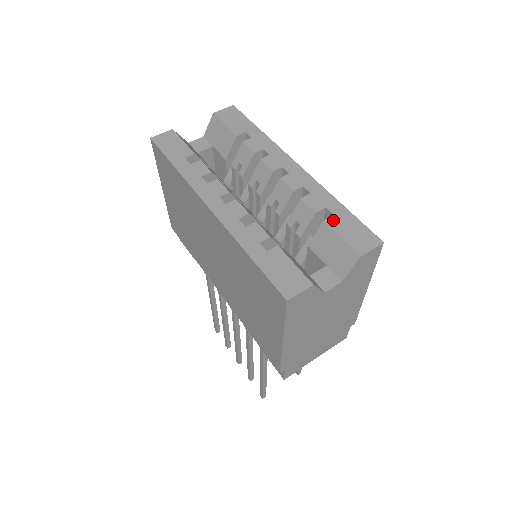
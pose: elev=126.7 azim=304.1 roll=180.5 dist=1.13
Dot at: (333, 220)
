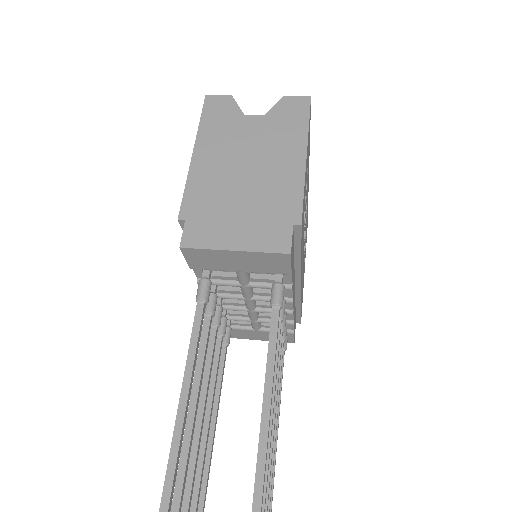
Dot at: occluded
